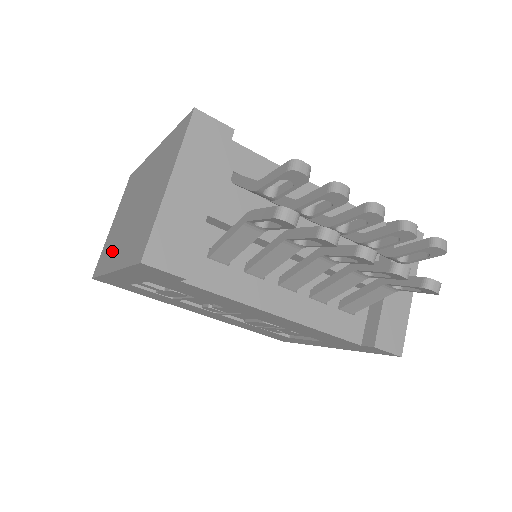
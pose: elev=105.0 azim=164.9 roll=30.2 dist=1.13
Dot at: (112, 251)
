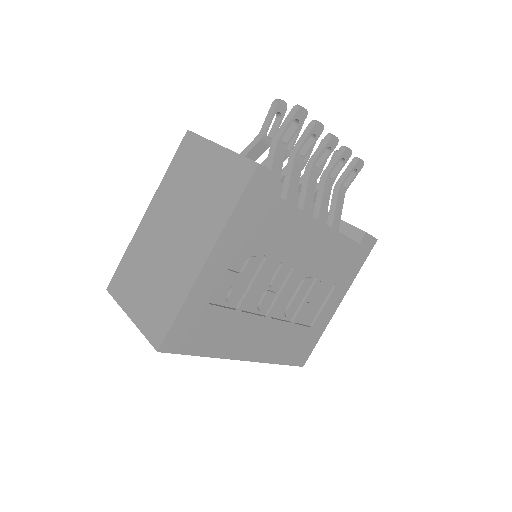
Dot at: (178, 277)
